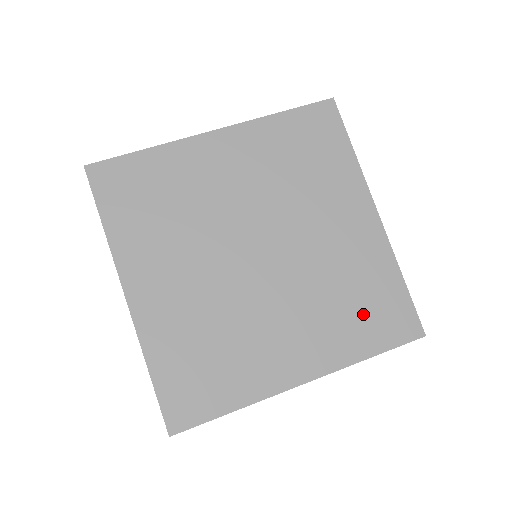
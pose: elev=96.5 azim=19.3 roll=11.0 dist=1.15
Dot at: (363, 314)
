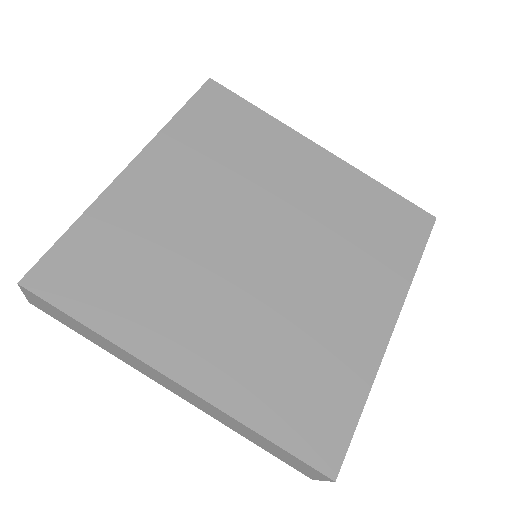
Dot at: (295, 389)
